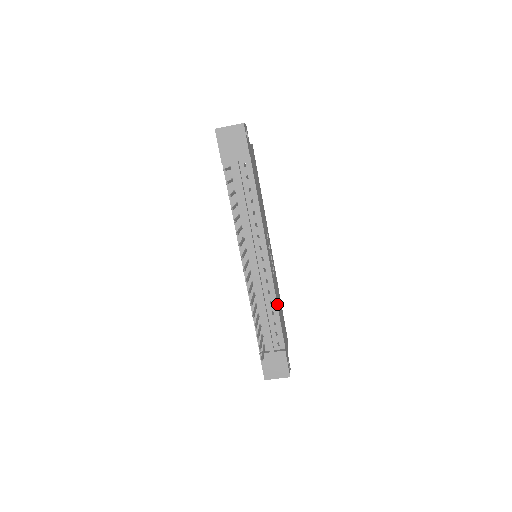
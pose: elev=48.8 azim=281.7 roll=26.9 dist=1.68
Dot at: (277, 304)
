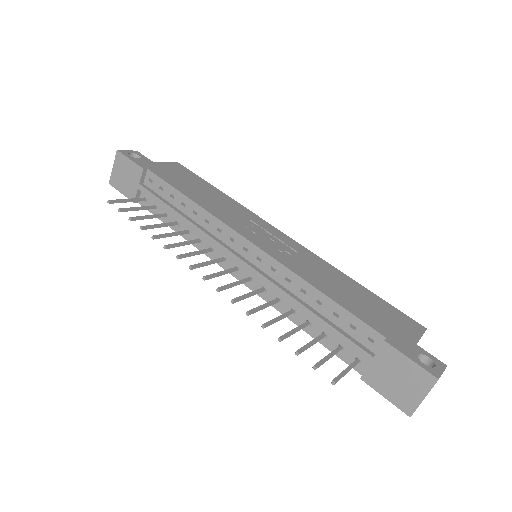
Dot at: (312, 285)
